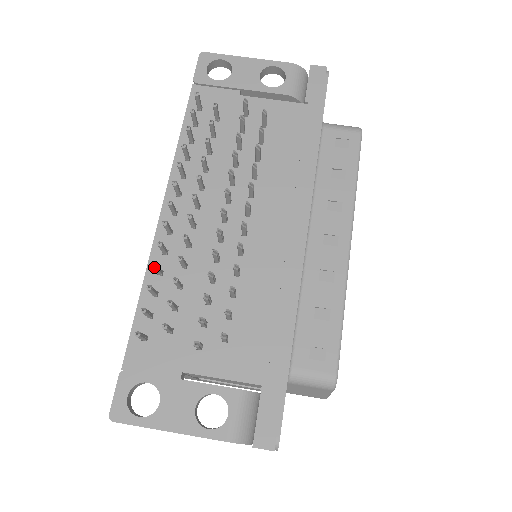
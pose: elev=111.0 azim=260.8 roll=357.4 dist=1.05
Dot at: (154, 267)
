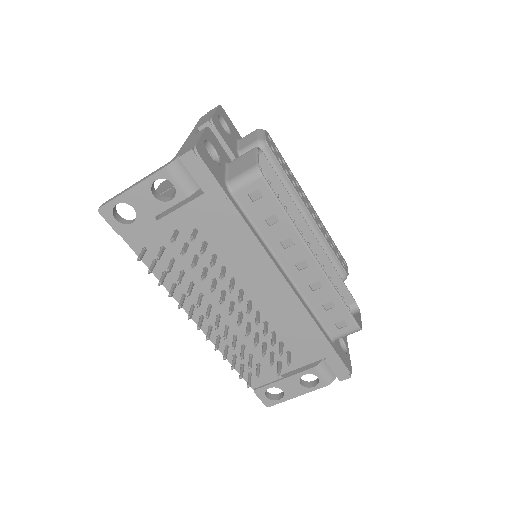
Dot at: occluded
